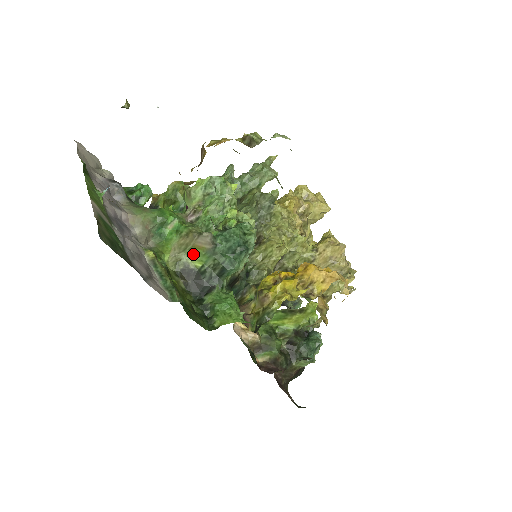
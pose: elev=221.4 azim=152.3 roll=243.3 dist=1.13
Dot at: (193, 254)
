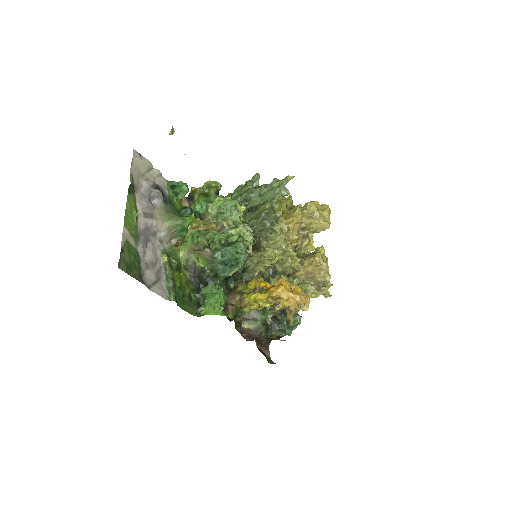
Dot at: (199, 258)
